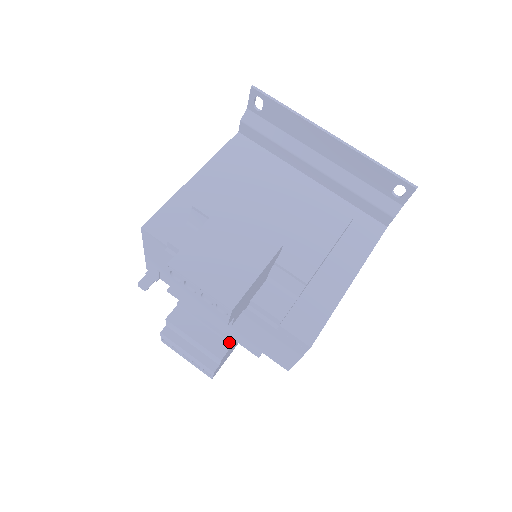
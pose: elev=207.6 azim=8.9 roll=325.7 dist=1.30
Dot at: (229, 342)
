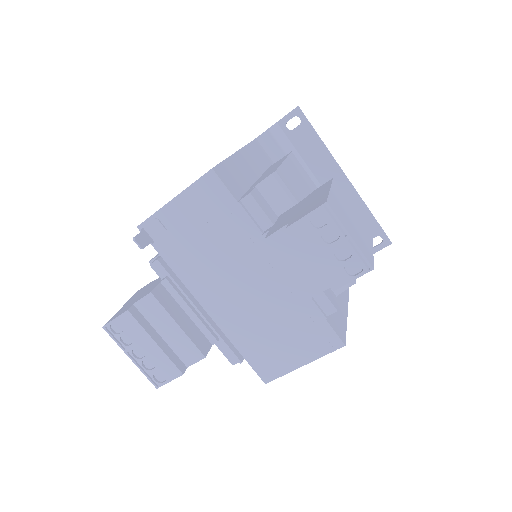
Dot at: (213, 339)
